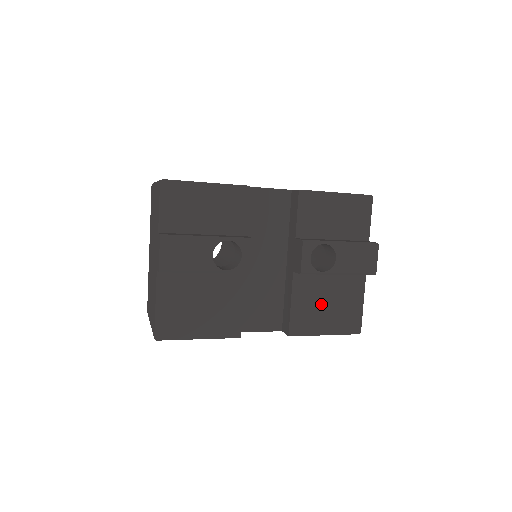
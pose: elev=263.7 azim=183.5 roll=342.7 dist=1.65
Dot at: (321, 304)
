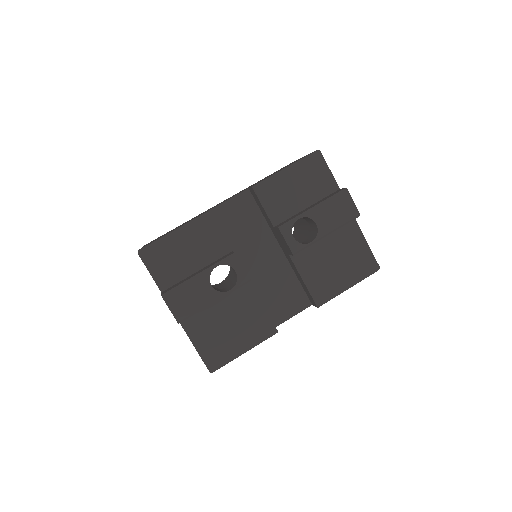
Dot at: (330, 266)
